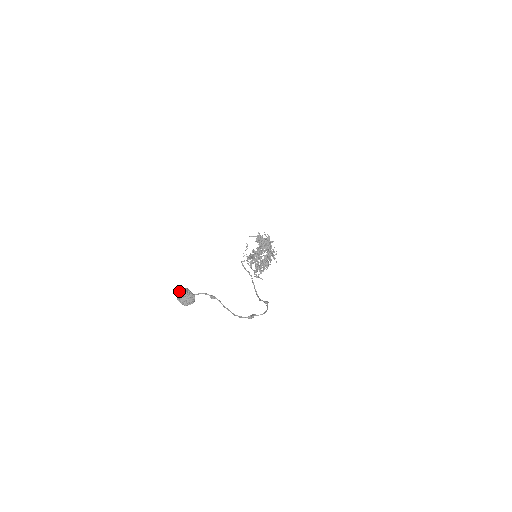
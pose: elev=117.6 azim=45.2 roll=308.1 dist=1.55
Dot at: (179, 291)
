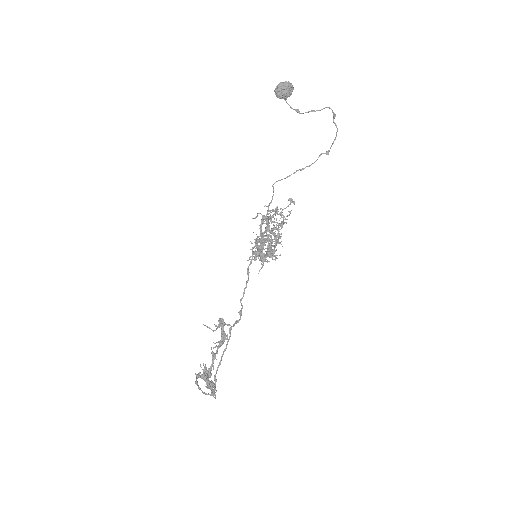
Dot at: occluded
